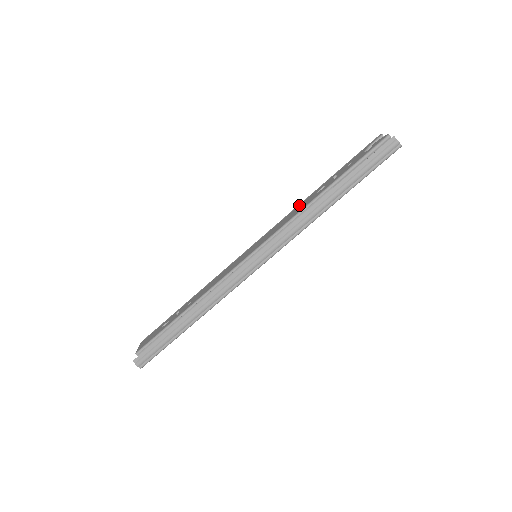
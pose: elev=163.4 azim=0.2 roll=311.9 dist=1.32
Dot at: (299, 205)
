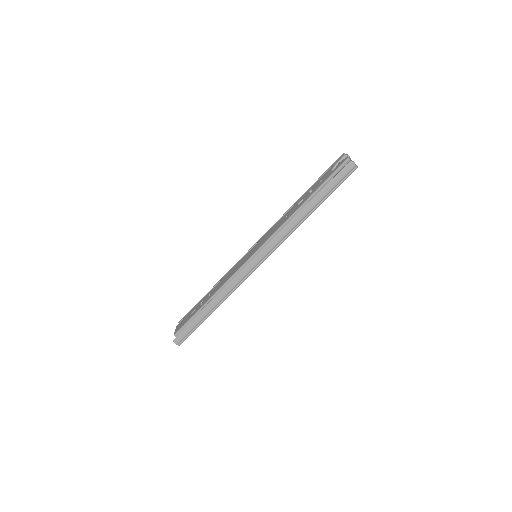
Dot at: (285, 214)
